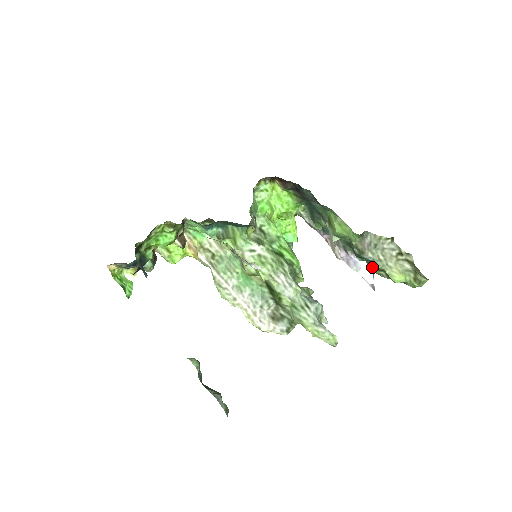
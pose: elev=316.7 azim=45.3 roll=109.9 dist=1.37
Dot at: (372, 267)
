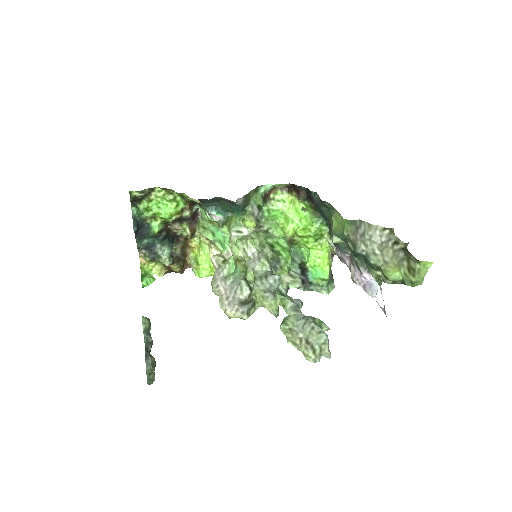
Dot at: (369, 267)
